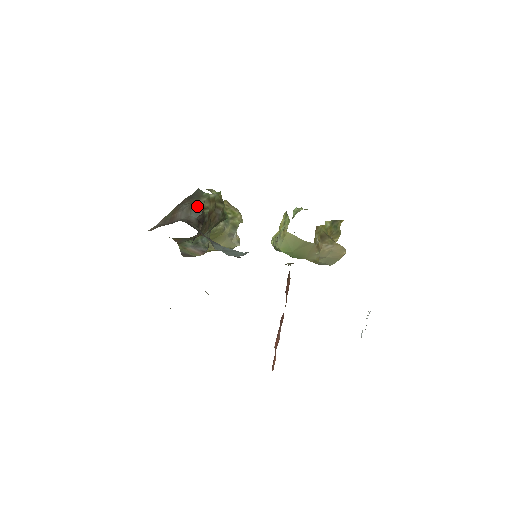
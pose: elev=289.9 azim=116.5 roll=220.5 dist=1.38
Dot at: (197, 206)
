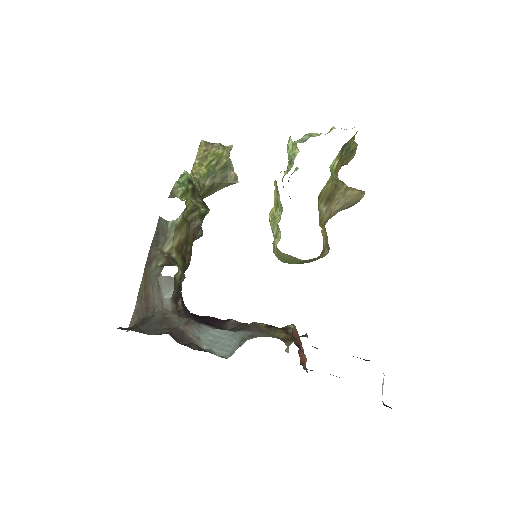
Dot at: (166, 276)
